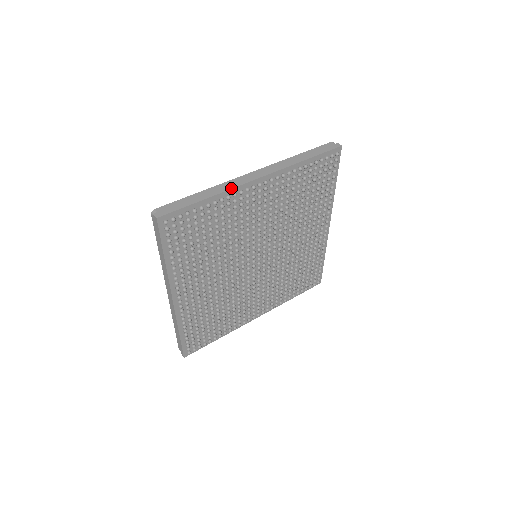
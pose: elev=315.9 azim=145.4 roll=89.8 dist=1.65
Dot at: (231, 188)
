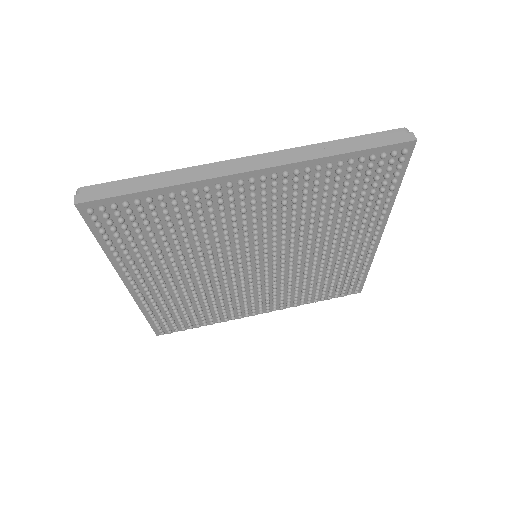
Dot at: (201, 179)
